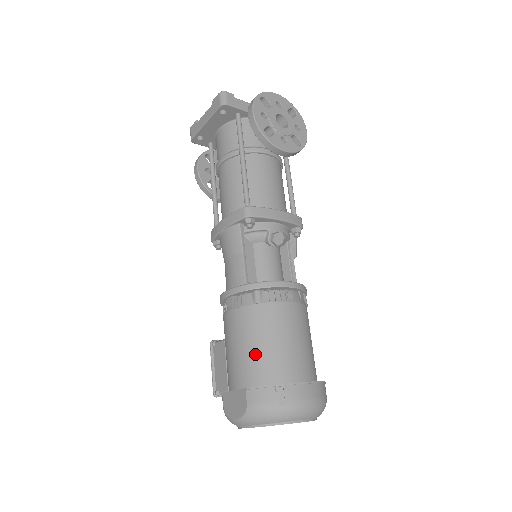
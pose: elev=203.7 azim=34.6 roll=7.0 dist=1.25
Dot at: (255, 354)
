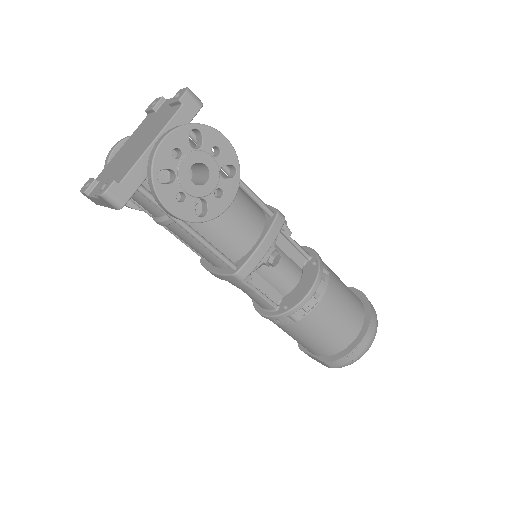
Dot at: (317, 344)
